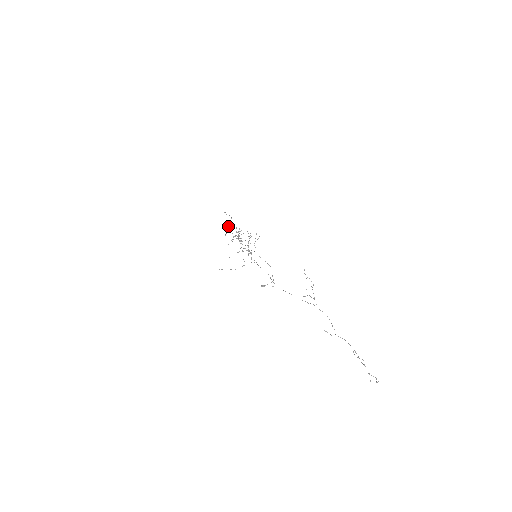
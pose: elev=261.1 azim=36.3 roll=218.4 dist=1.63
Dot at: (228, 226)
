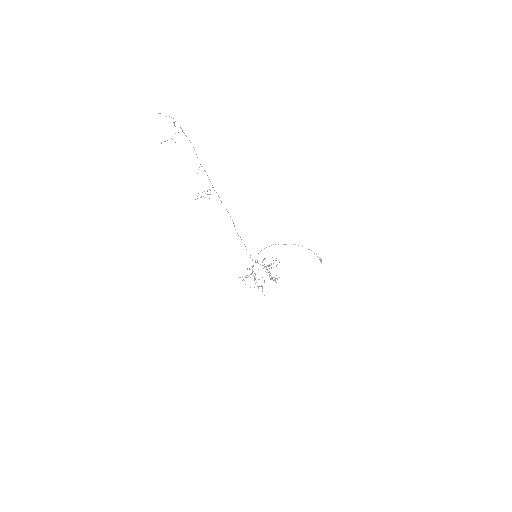
Dot at: occluded
